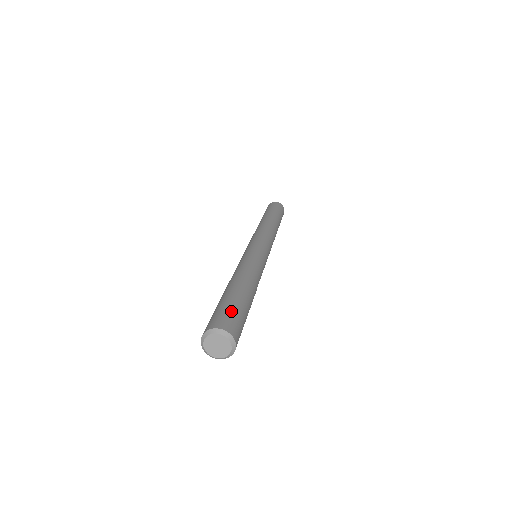
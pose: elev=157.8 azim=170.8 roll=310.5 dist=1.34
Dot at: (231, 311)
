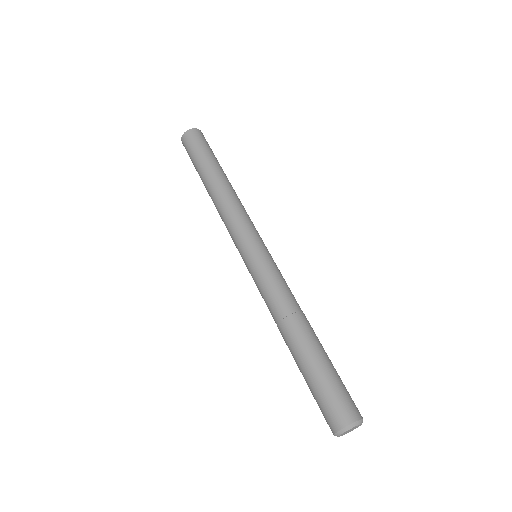
Dot at: (343, 387)
